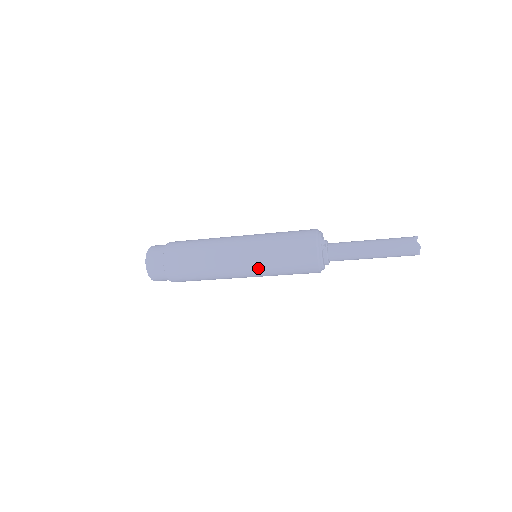
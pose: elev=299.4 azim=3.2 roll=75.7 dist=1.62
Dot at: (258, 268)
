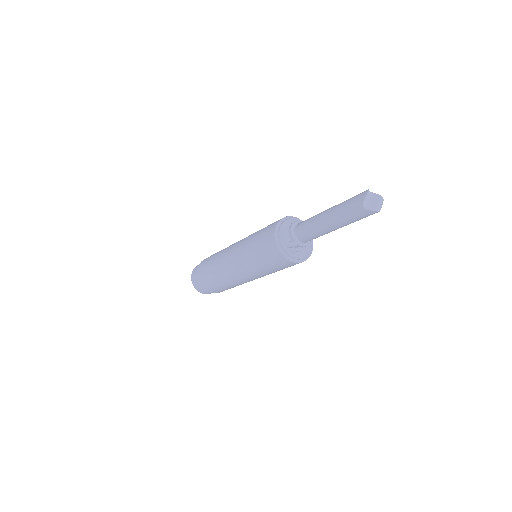
Dot at: occluded
